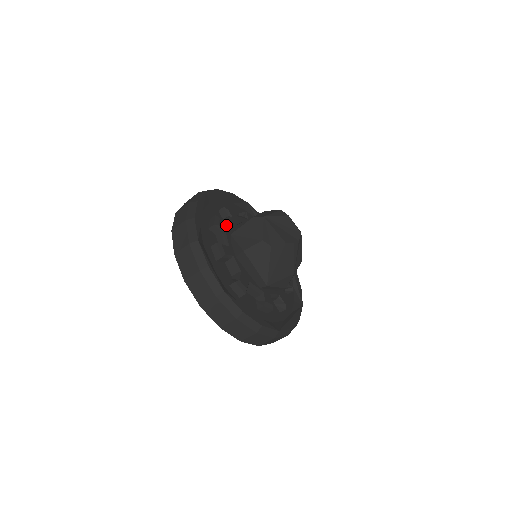
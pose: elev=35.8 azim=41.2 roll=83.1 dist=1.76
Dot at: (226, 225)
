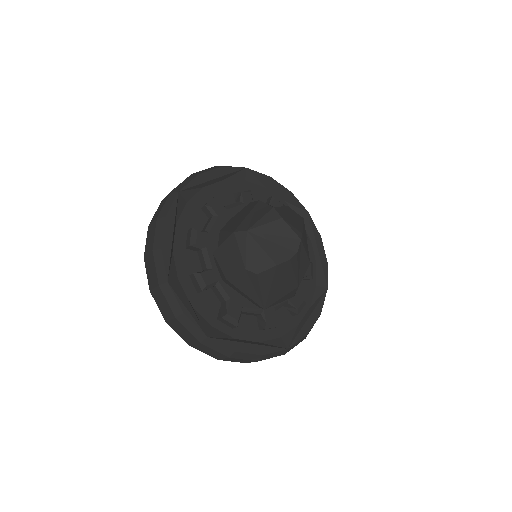
Dot at: (208, 236)
